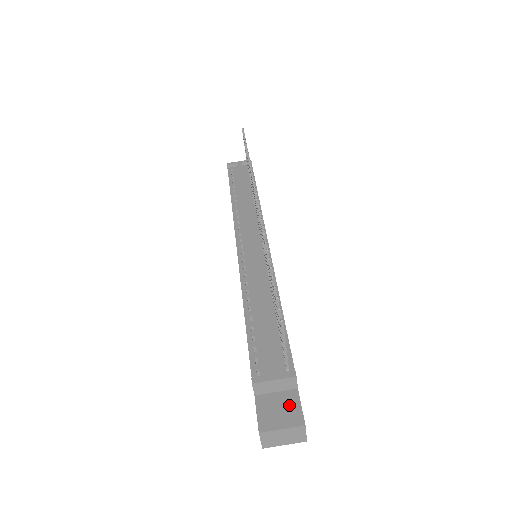
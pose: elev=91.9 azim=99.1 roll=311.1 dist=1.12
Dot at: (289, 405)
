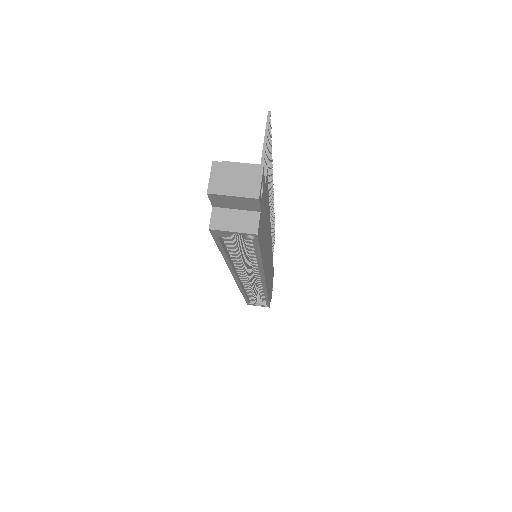
Dot at: occluded
